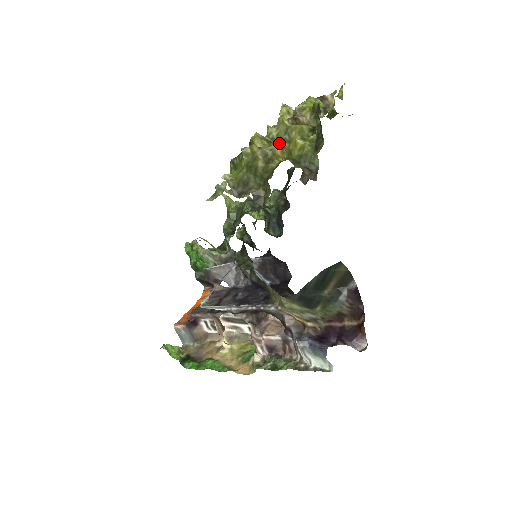
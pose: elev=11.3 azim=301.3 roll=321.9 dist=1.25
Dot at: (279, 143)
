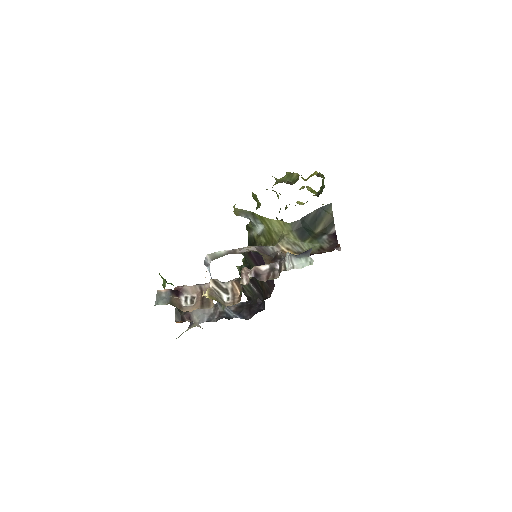
Dot at: occluded
